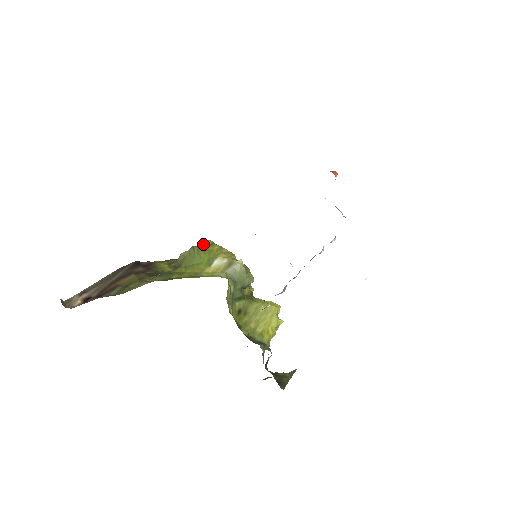
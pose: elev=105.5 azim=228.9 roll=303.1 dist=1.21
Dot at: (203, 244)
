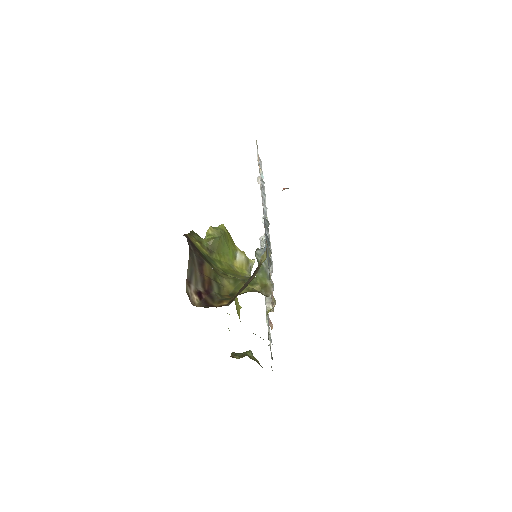
Dot at: (224, 230)
